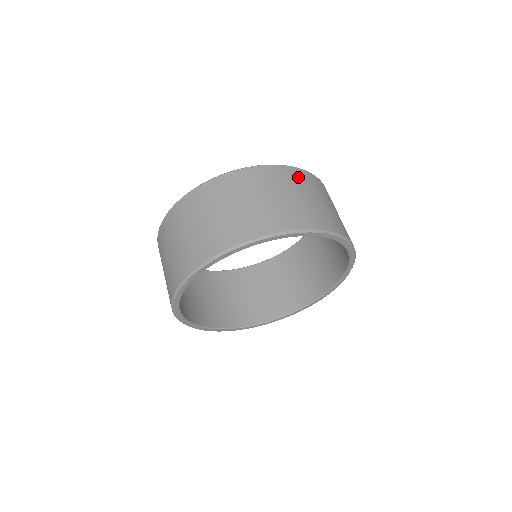
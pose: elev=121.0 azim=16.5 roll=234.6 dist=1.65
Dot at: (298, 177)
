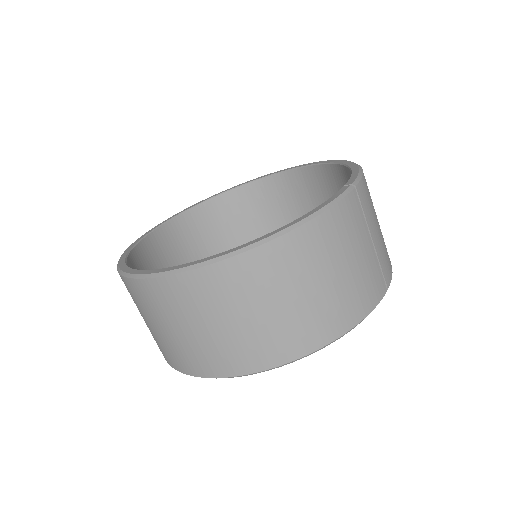
Dot at: (357, 211)
